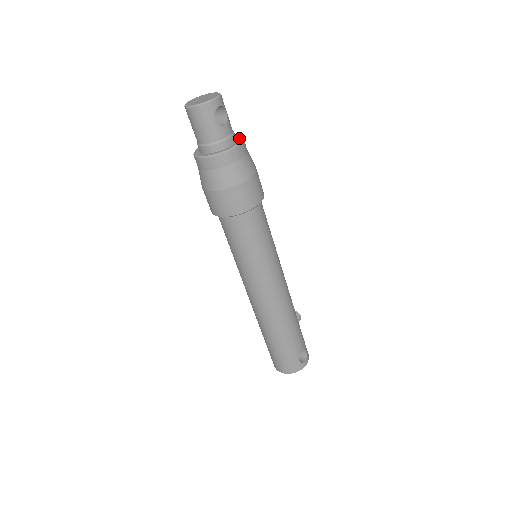
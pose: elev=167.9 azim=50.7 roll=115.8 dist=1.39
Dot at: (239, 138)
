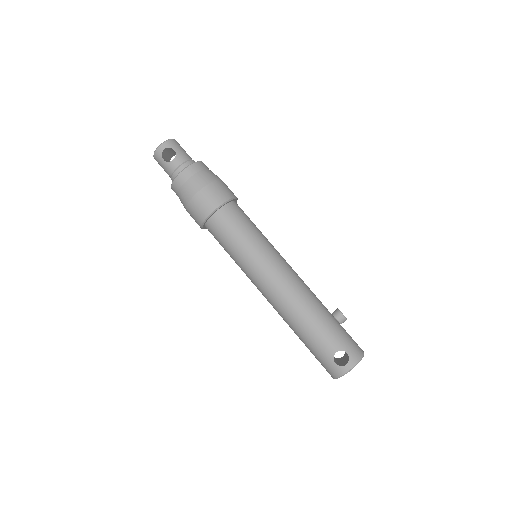
Dot at: (192, 164)
